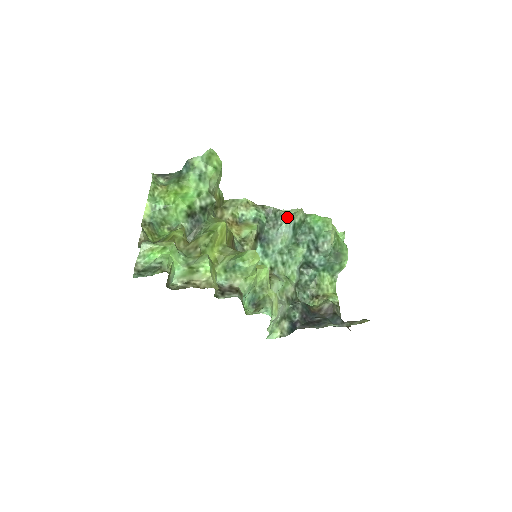
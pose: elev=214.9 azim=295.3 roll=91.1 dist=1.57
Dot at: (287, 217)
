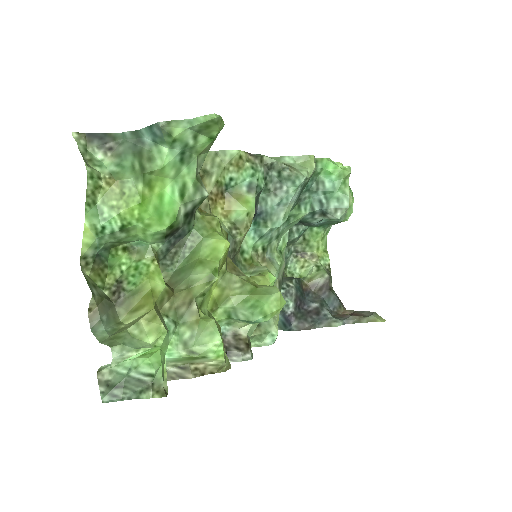
Dot at: (299, 182)
